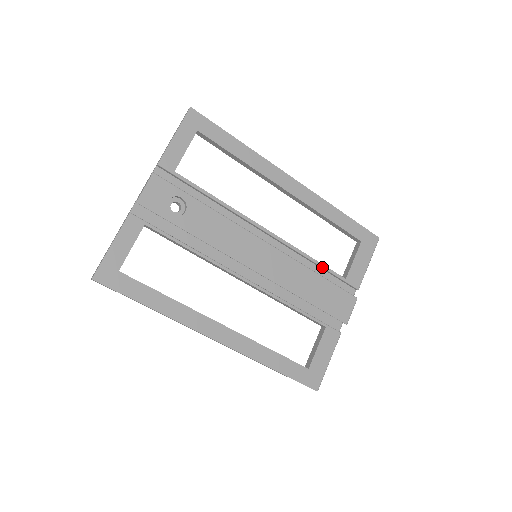
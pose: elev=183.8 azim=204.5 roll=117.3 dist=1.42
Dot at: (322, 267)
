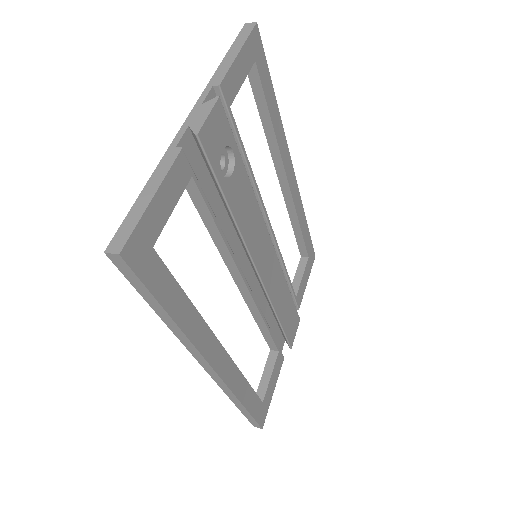
Dot at: (288, 281)
